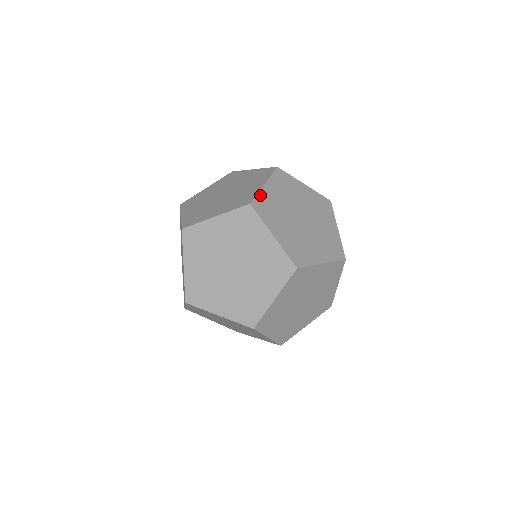
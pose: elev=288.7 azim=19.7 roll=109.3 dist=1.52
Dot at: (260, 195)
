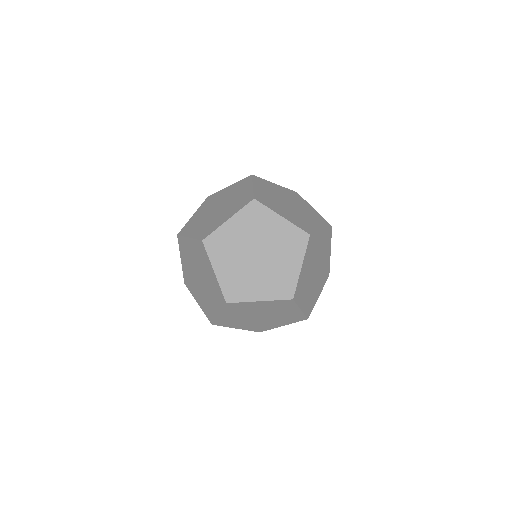
Dot at: (299, 282)
